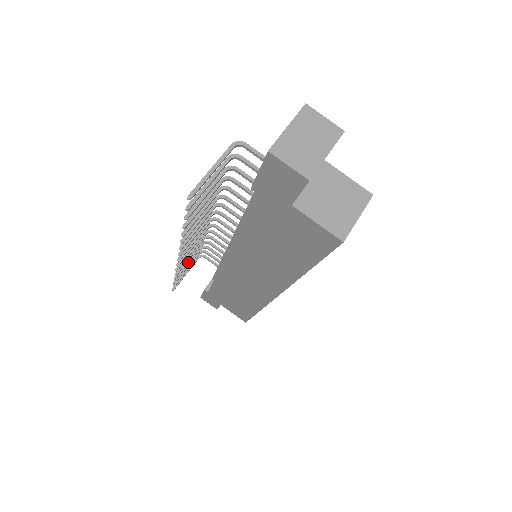
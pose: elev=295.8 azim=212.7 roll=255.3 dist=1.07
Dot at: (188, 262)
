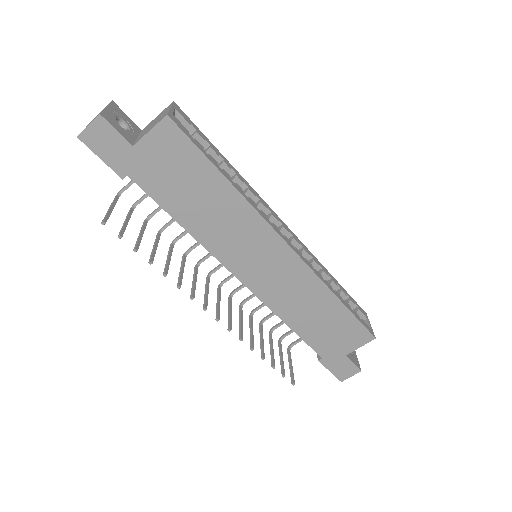
Dot at: (261, 342)
